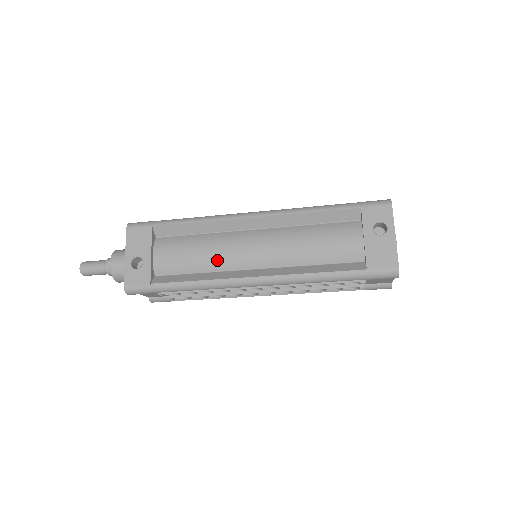
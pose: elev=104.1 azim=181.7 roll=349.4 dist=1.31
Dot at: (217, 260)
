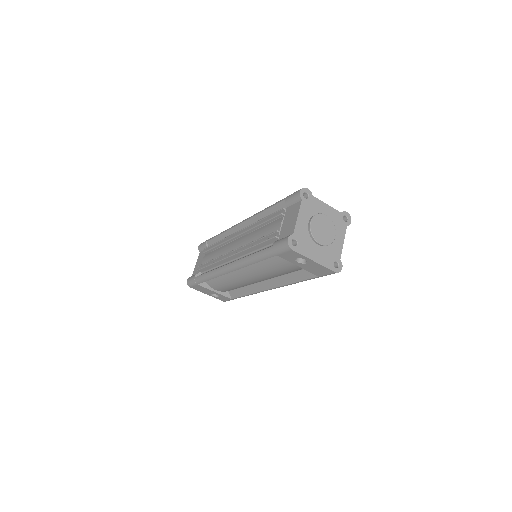
Dot at: (243, 285)
